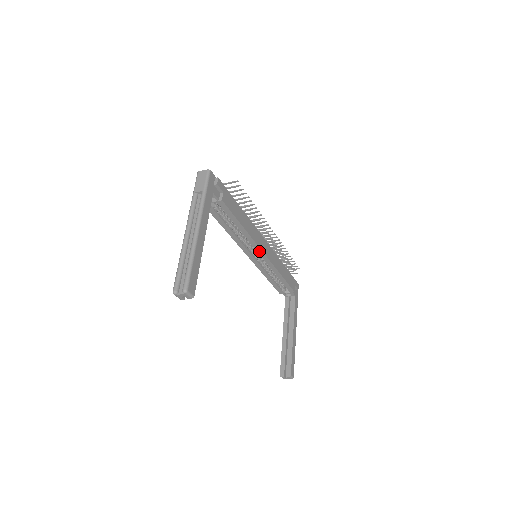
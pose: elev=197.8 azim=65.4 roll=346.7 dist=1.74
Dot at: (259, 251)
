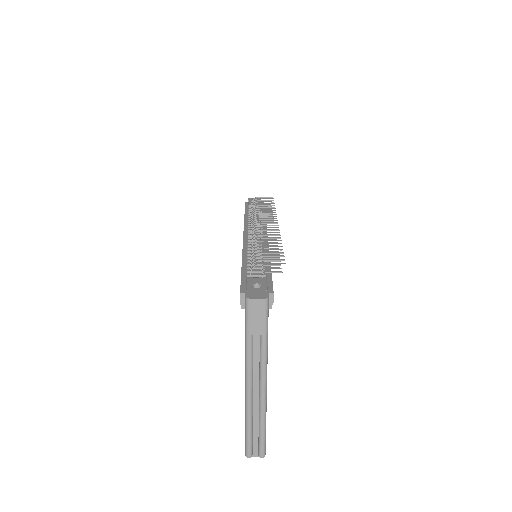
Dot at: occluded
